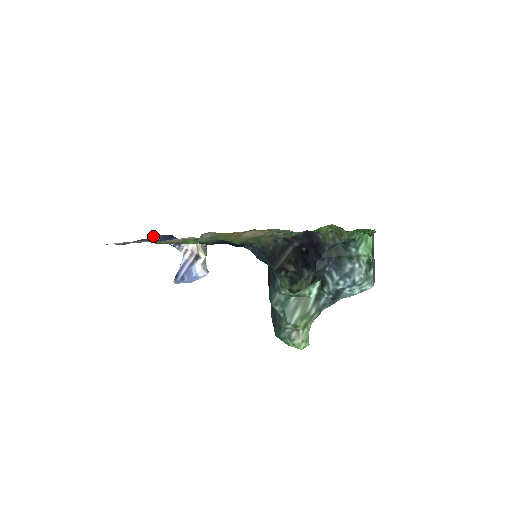
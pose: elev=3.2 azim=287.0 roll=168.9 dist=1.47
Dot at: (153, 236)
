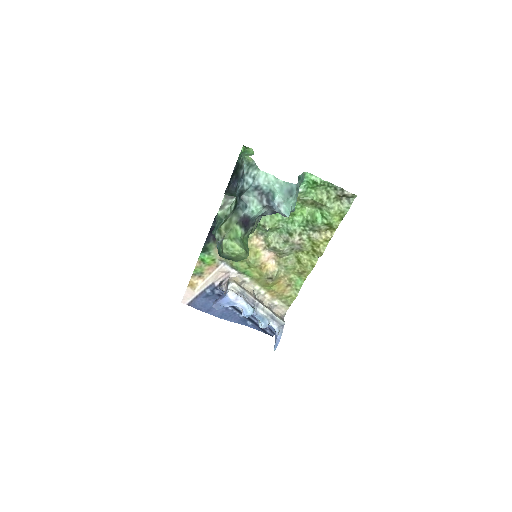
Dot at: occluded
